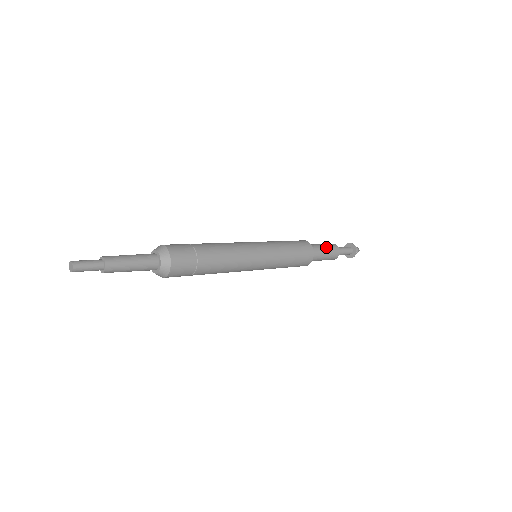
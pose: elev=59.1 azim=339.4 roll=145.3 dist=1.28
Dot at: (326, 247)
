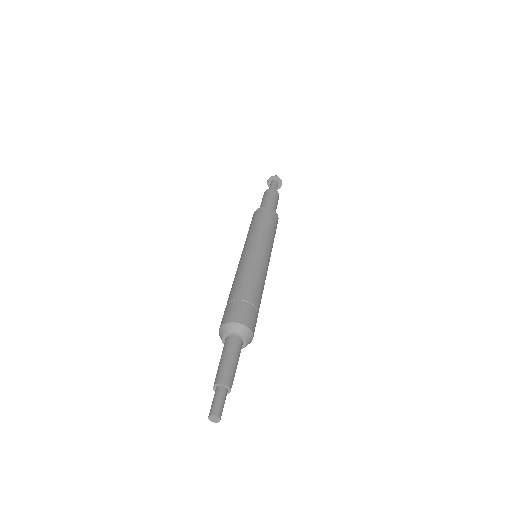
Dot at: (272, 198)
